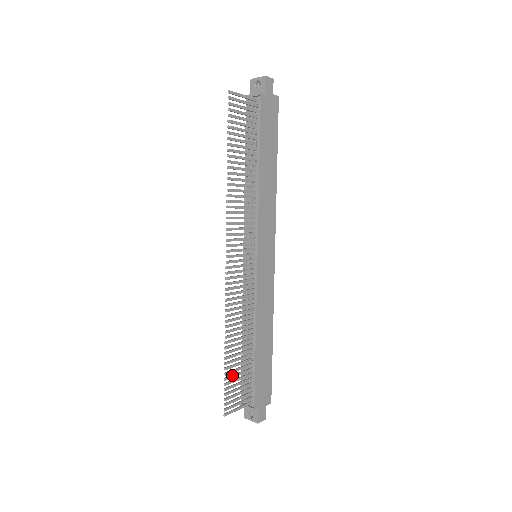
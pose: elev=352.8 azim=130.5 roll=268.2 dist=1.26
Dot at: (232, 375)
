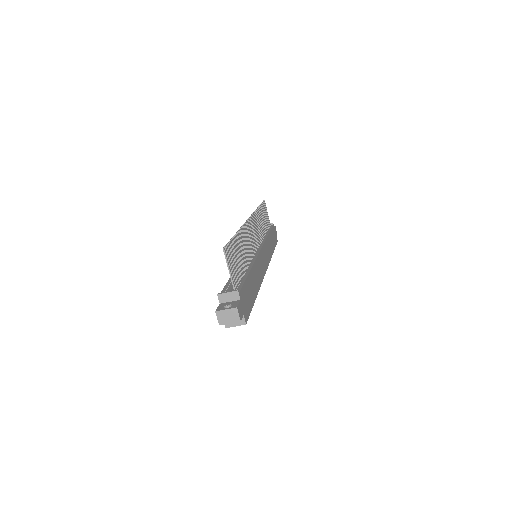
Dot at: (235, 249)
